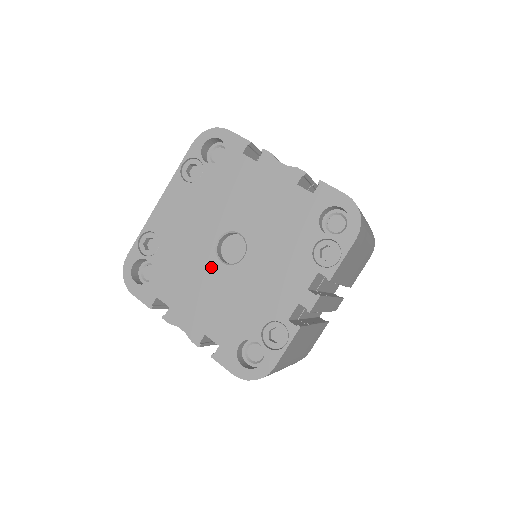
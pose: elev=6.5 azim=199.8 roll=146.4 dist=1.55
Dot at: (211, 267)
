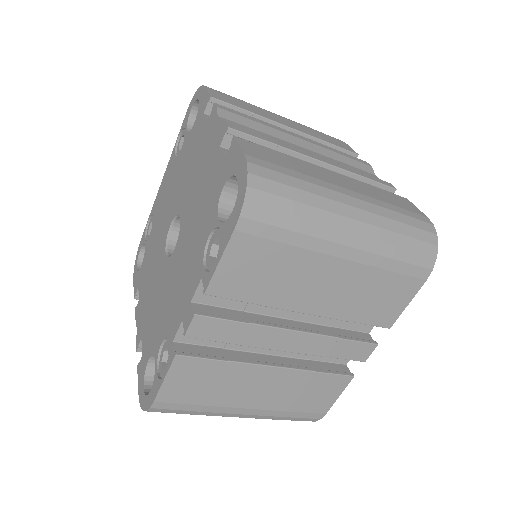
Dot at: (161, 258)
